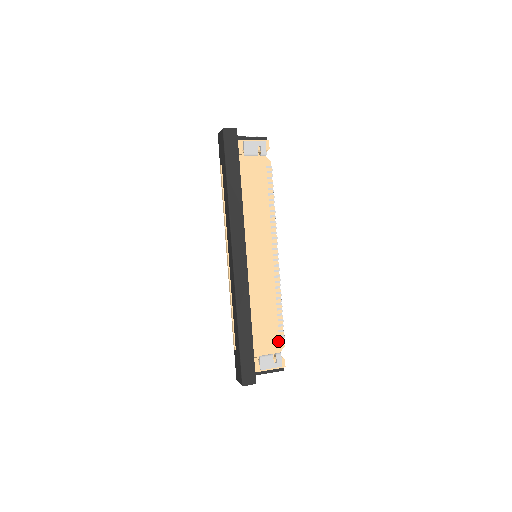
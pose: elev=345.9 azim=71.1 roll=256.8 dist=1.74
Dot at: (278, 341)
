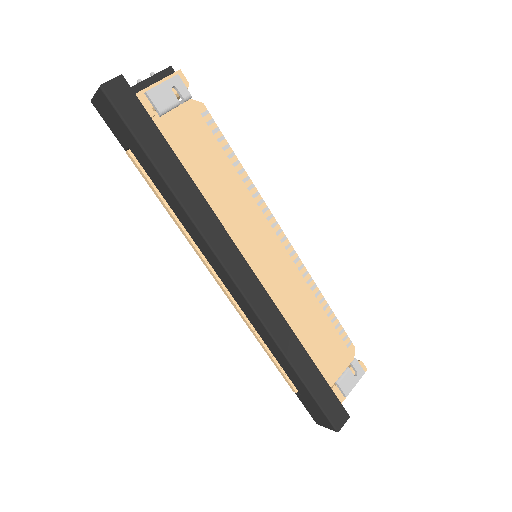
Dot at: (345, 347)
